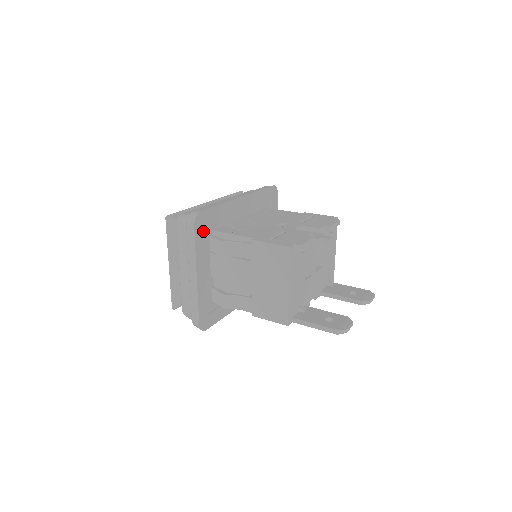
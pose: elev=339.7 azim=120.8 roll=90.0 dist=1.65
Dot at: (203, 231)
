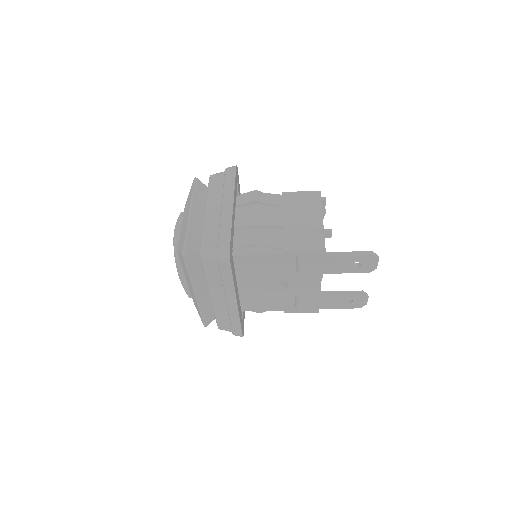
Dot at: (236, 183)
